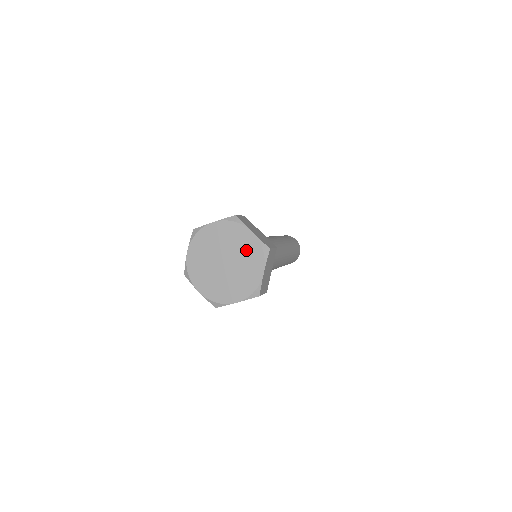
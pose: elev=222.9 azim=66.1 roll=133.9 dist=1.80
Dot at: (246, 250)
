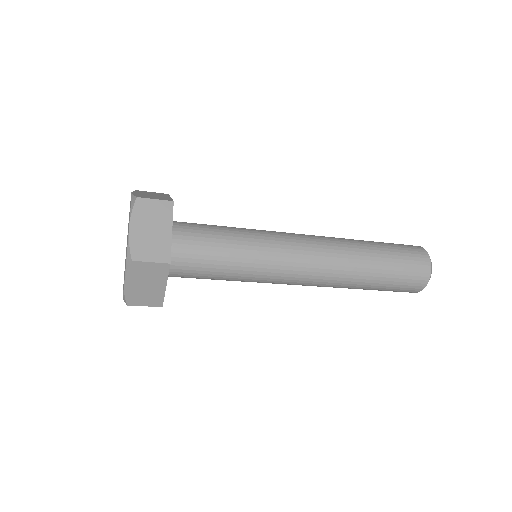
Dot at: (129, 216)
